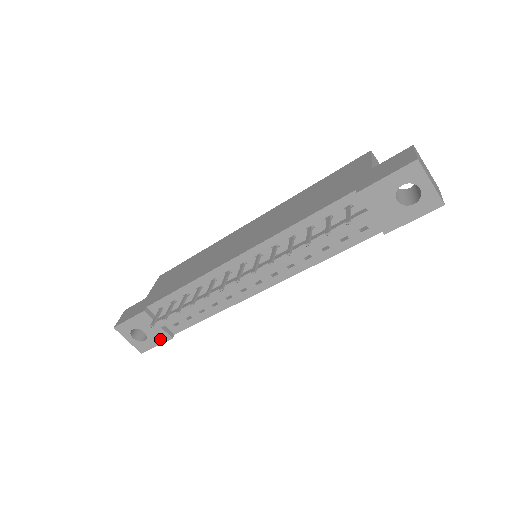
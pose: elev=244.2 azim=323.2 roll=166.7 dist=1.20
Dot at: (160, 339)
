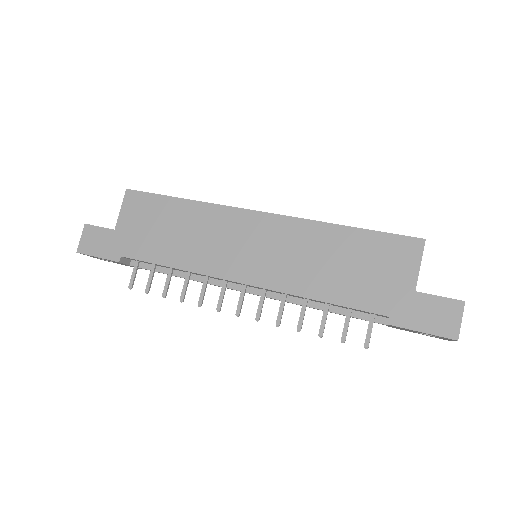
Dot at: occluded
